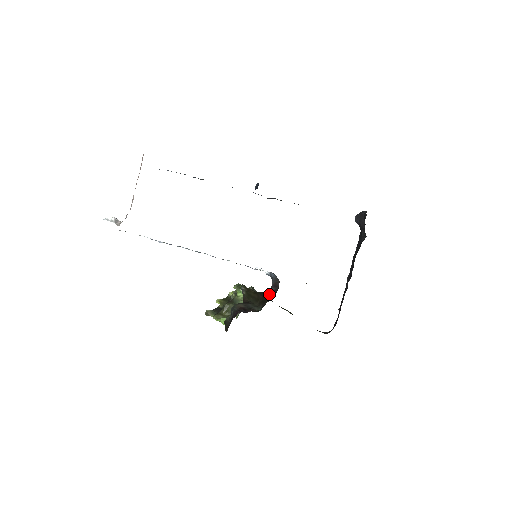
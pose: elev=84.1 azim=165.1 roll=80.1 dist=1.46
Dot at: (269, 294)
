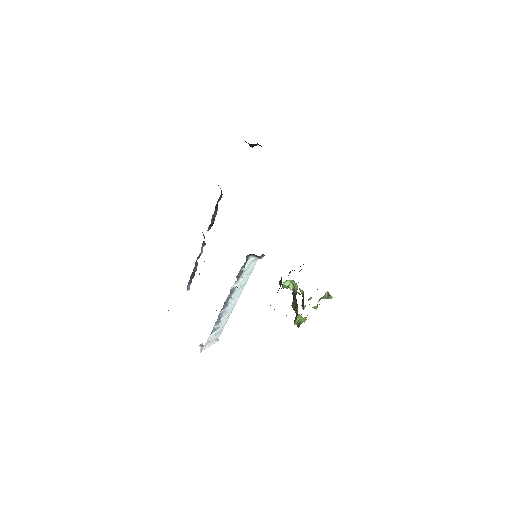
Dot at: occluded
